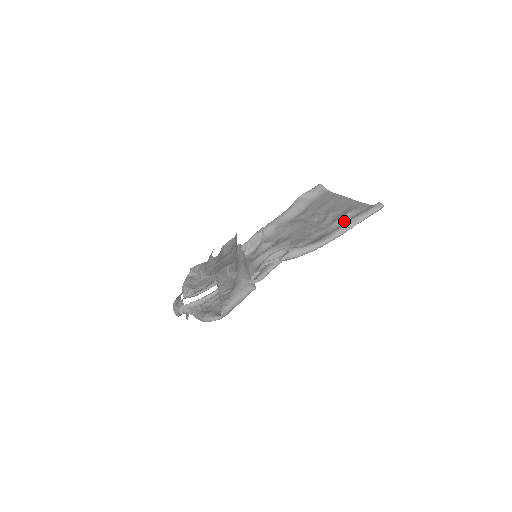
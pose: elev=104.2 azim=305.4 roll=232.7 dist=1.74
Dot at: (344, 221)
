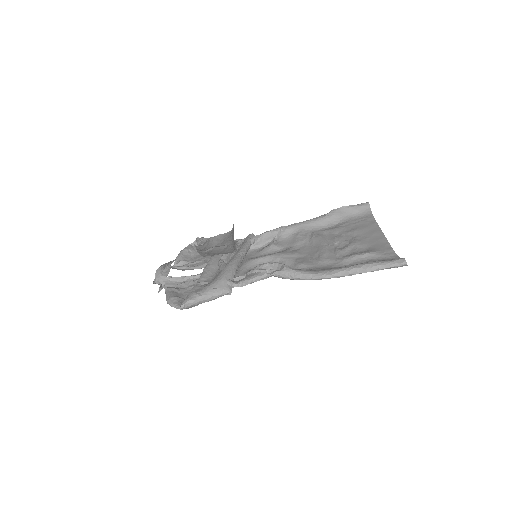
Dot at: (359, 260)
